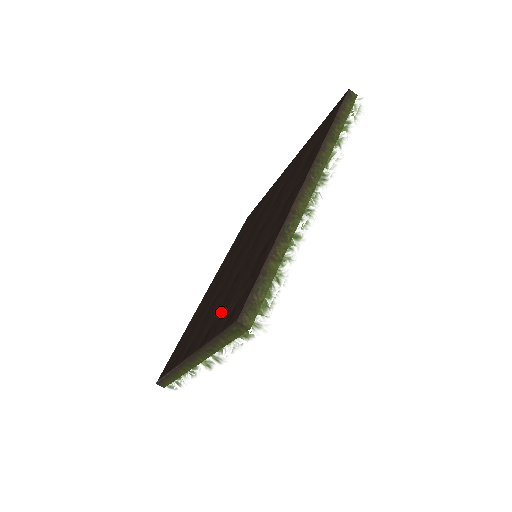
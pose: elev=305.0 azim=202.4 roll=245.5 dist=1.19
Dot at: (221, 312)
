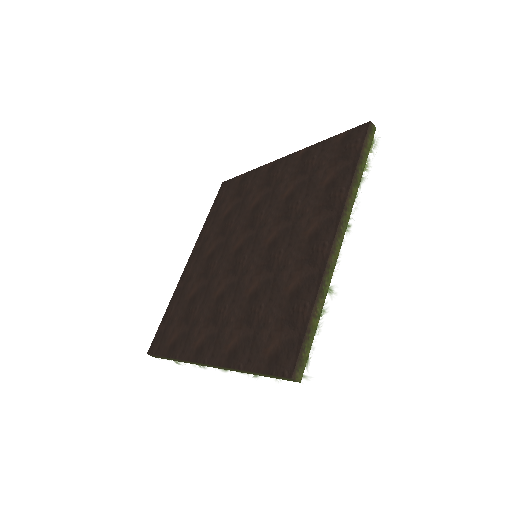
Dot at: (249, 337)
